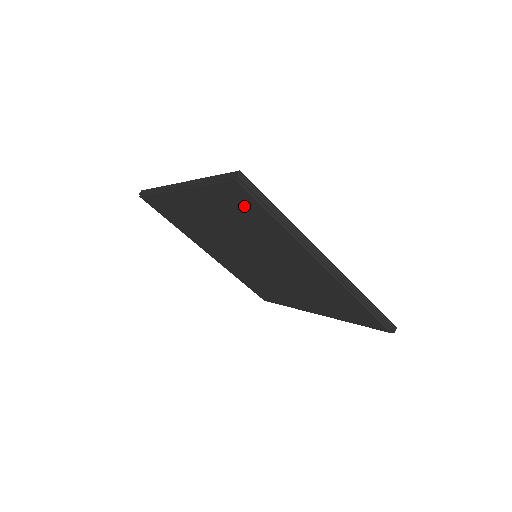
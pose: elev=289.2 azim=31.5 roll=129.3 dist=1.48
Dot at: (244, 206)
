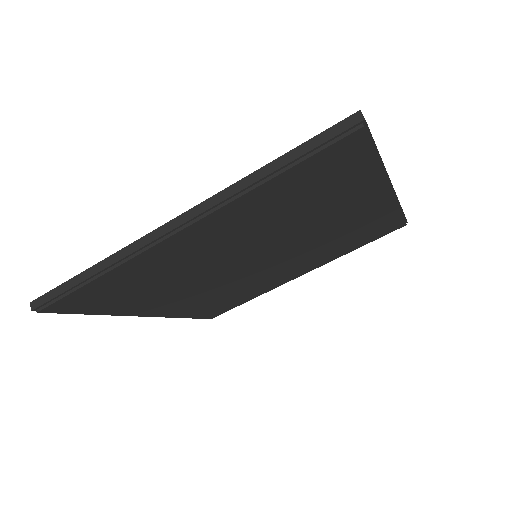
Dot at: (332, 171)
